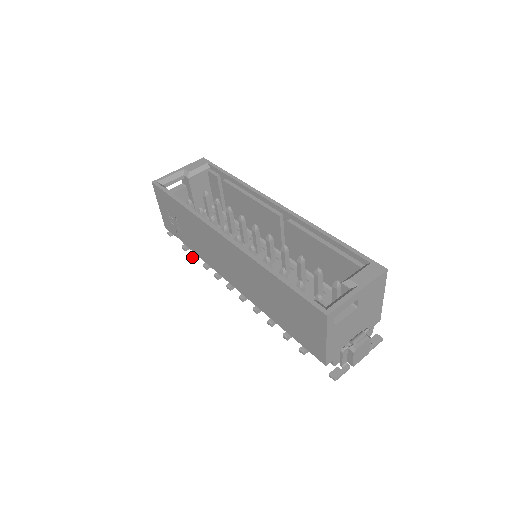
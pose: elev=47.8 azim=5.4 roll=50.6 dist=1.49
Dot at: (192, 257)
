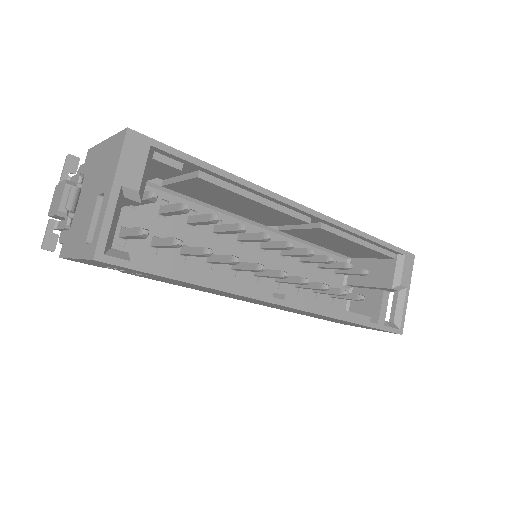
Dot at: occluded
